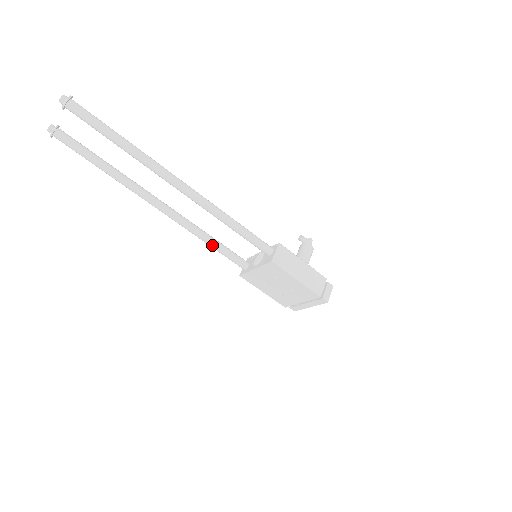
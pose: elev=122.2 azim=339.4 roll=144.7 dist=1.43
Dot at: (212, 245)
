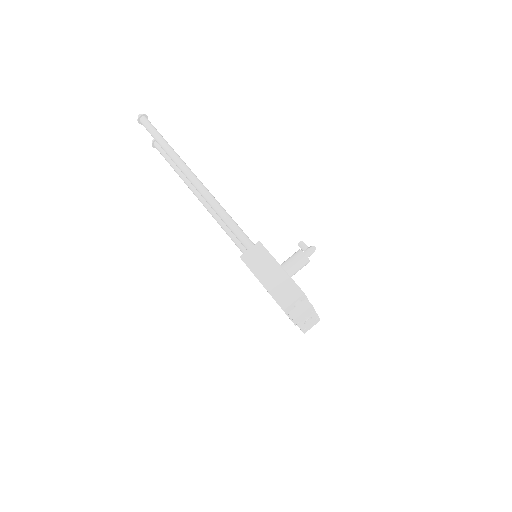
Dot at: (233, 241)
